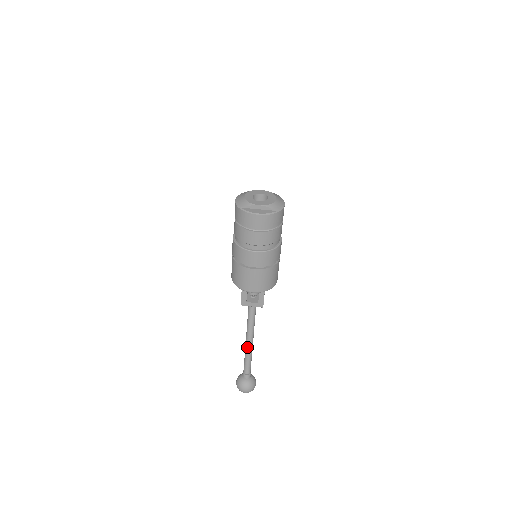
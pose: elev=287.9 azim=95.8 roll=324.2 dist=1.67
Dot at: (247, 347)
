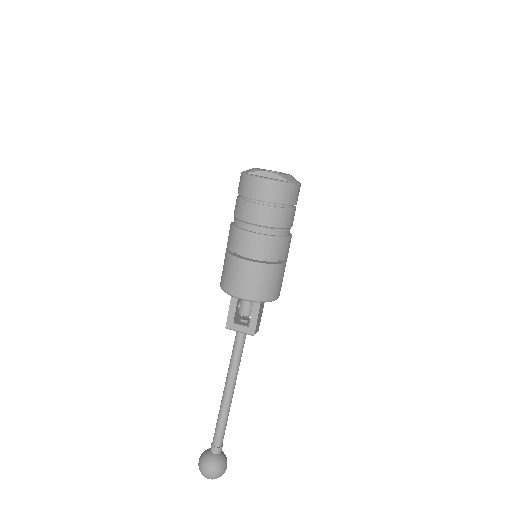
Dot at: (224, 399)
